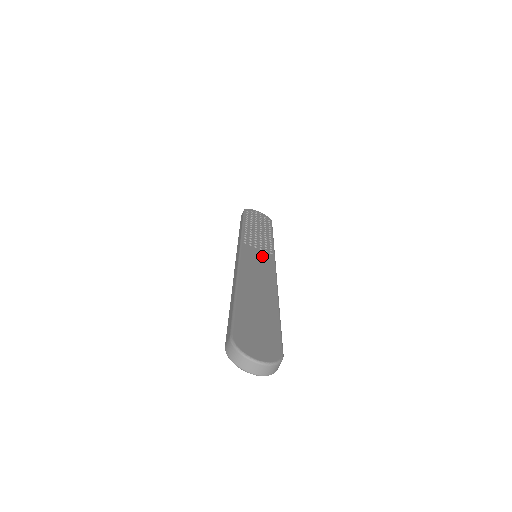
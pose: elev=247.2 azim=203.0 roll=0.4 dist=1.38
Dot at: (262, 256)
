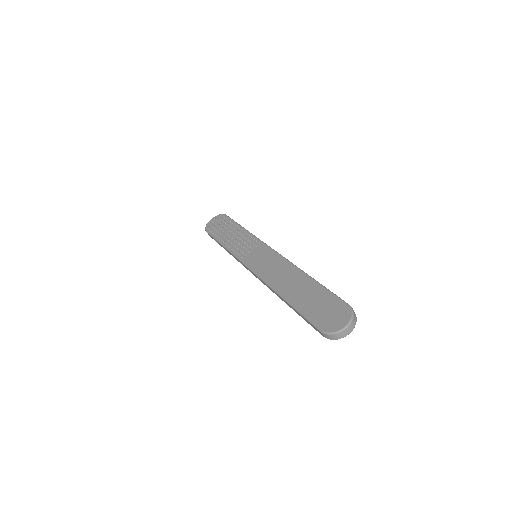
Dot at: (260, 254)
